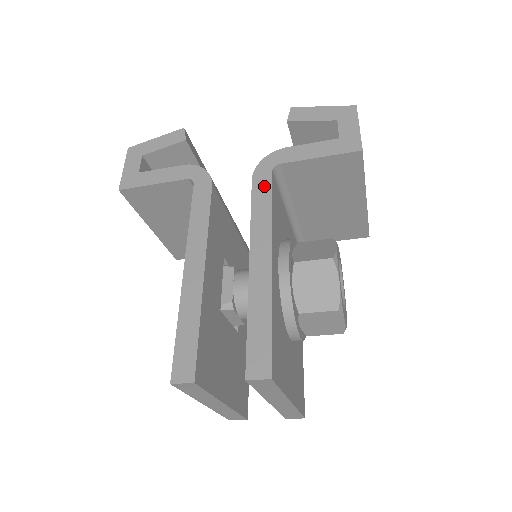
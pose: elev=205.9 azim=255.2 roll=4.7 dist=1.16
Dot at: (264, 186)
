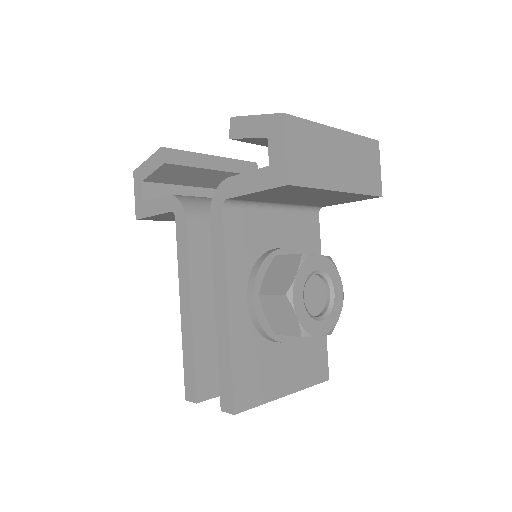
Dot at: (218, 226)
